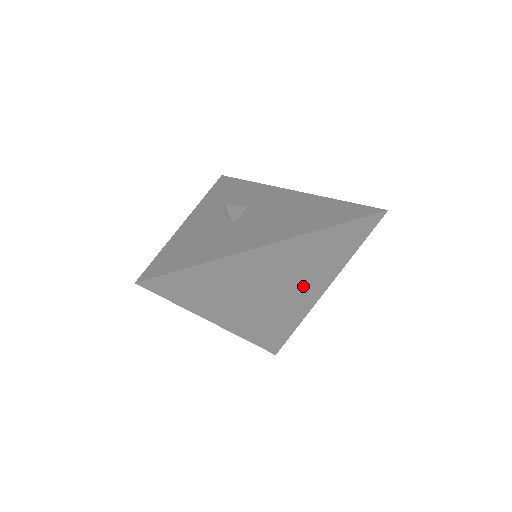
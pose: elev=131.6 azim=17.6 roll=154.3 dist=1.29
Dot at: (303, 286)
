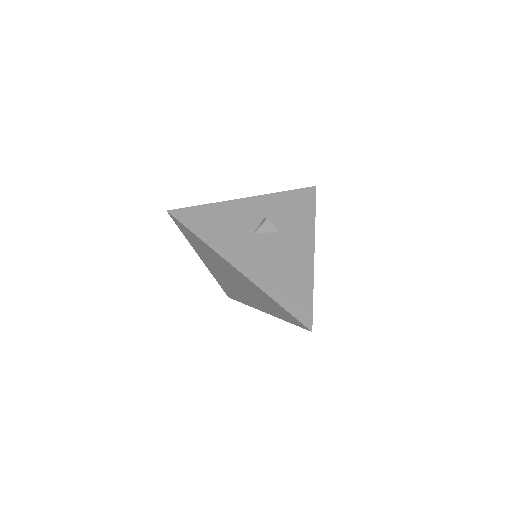
Dot at: (253, 298)
